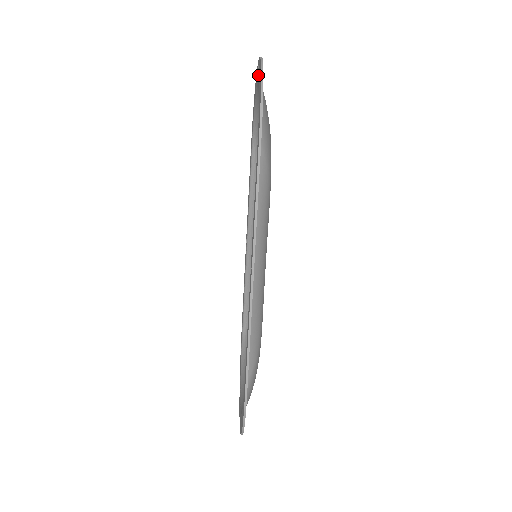
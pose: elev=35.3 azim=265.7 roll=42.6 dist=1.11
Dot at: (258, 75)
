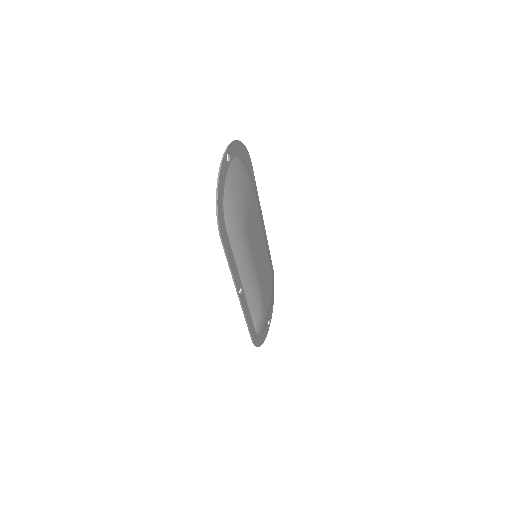
Dot at: (225, 168)
